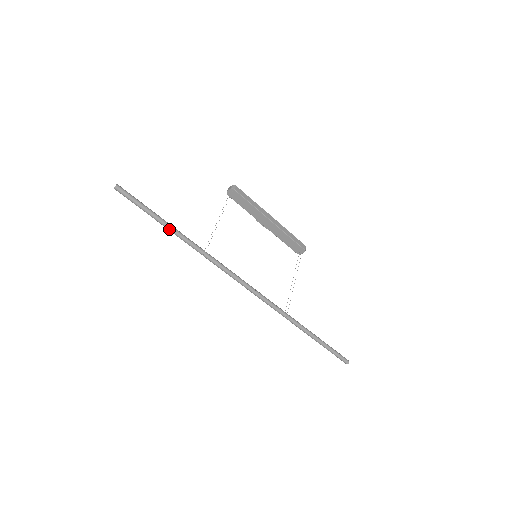
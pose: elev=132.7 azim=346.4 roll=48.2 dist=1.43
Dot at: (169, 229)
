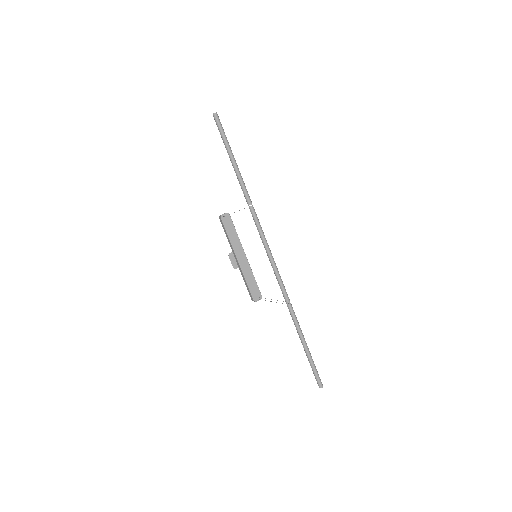
Dot at: (237, 168)
